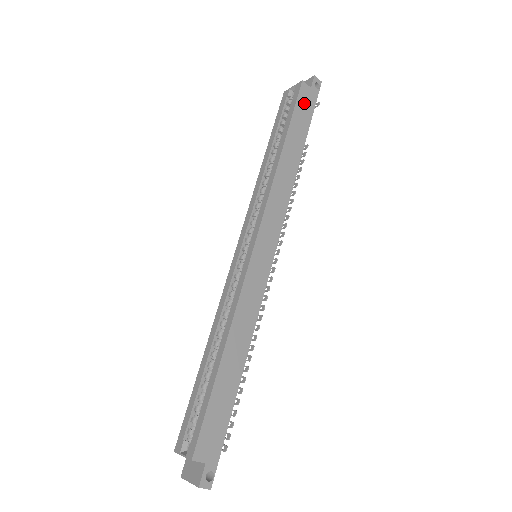
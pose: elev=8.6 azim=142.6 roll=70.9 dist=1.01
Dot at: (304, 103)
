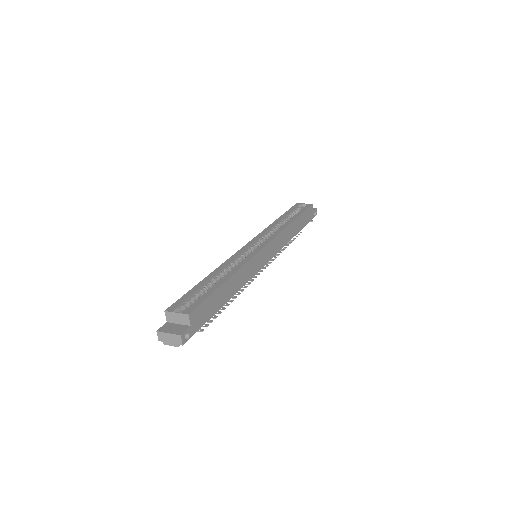
Dot at: (308, 213)
